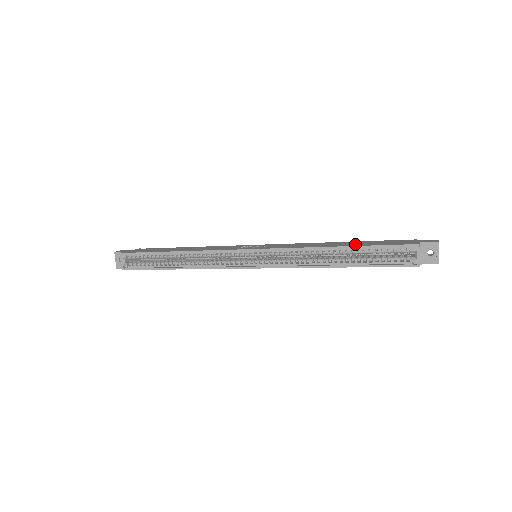
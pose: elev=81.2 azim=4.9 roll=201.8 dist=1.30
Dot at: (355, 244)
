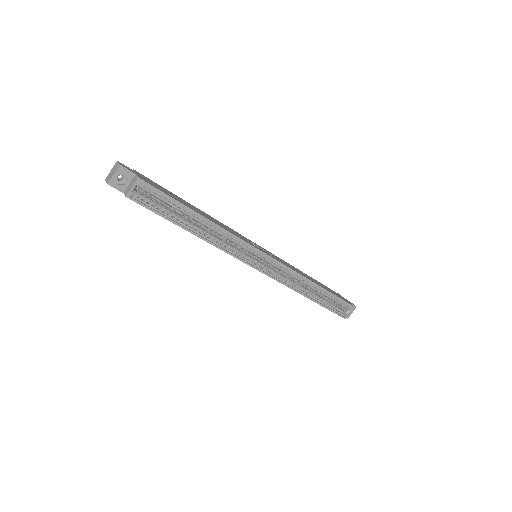
Dot at: (324, 287)
